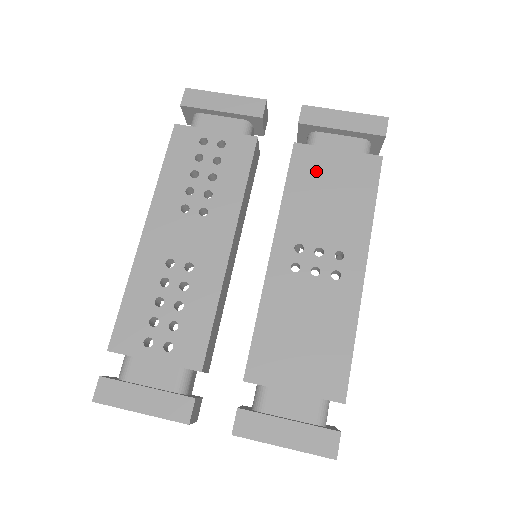
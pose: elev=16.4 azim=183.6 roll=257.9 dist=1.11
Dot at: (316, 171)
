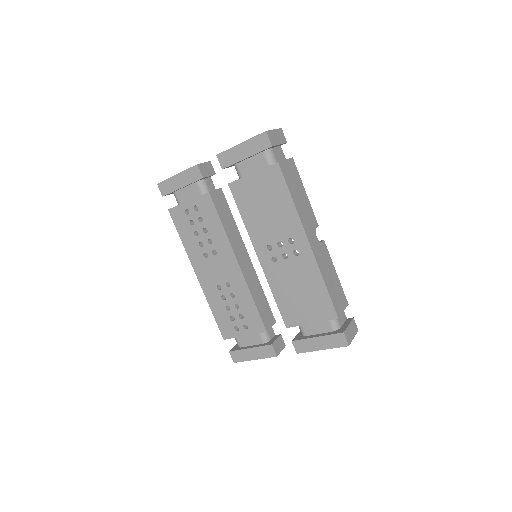
Dot at: (250, 196)
